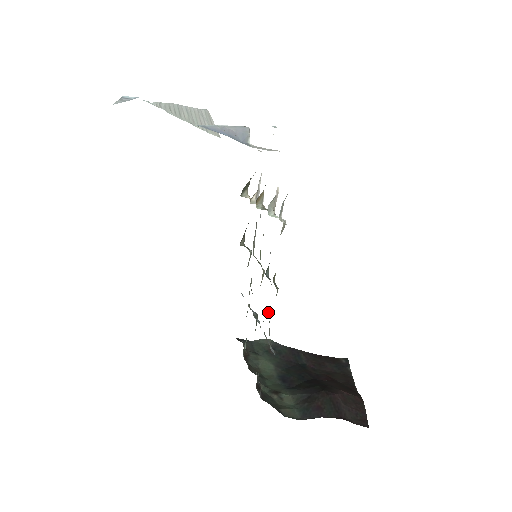
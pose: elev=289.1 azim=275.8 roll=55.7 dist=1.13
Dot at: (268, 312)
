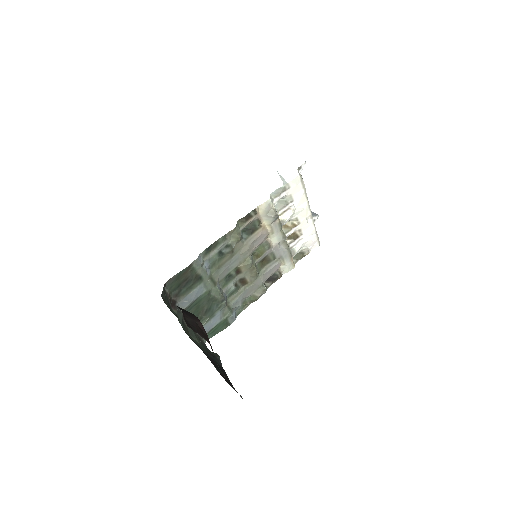
Dot at: (224, 254)
